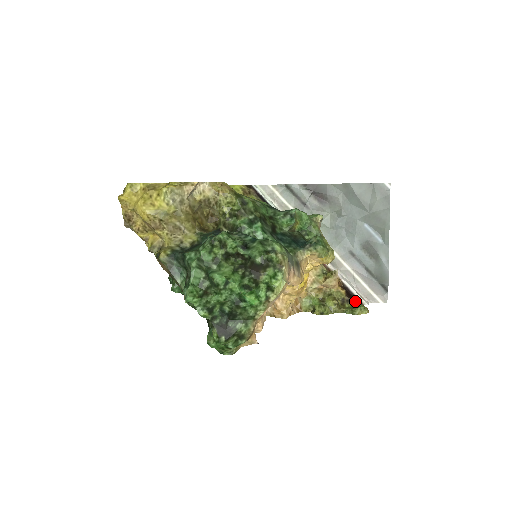
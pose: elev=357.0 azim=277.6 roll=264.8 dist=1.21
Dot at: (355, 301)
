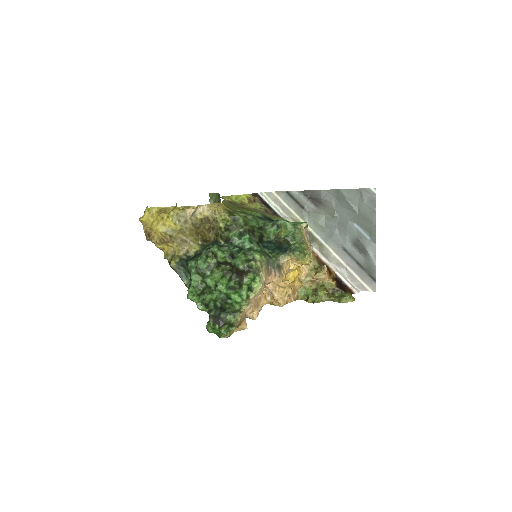
Dot at: (344, 291)
